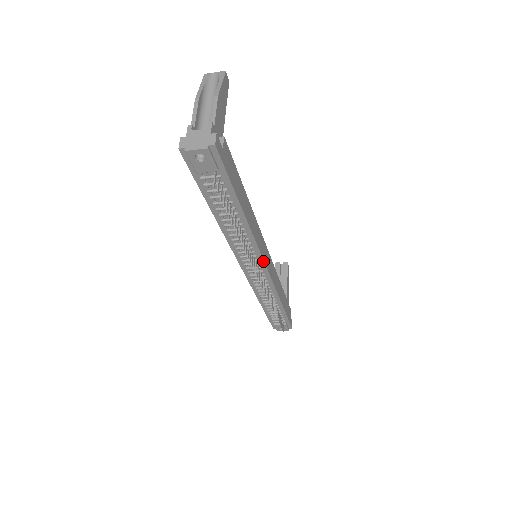
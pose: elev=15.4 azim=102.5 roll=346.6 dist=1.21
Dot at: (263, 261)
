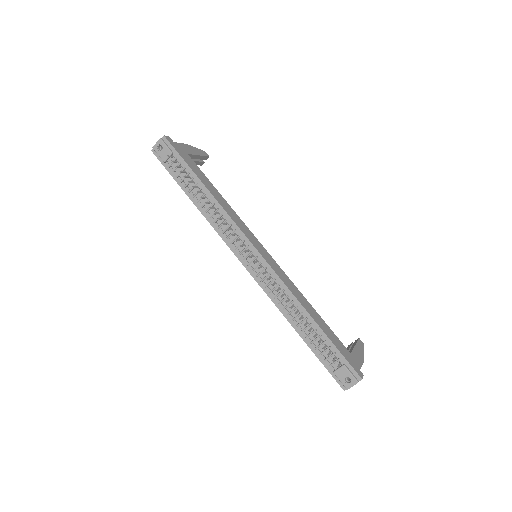
Dot at: (249, 242)
